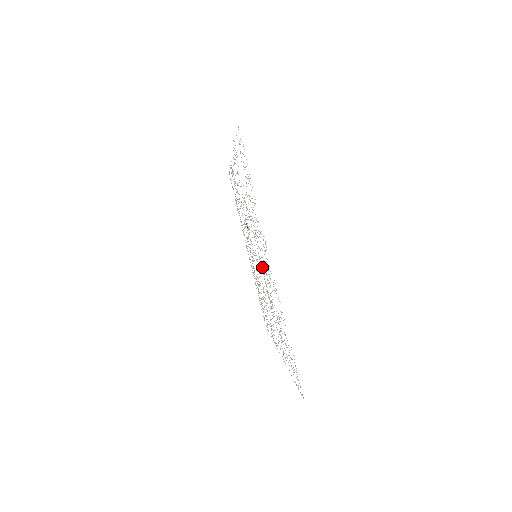
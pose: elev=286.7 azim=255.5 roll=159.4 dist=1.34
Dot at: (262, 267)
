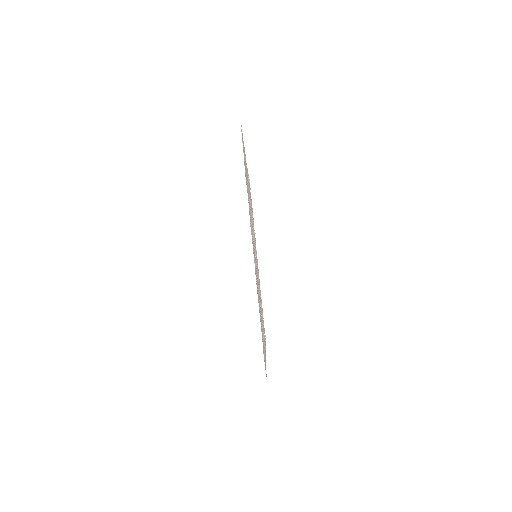
Dot at: occluded
